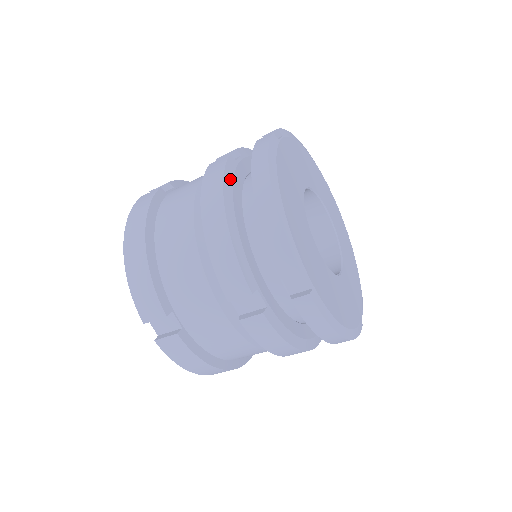
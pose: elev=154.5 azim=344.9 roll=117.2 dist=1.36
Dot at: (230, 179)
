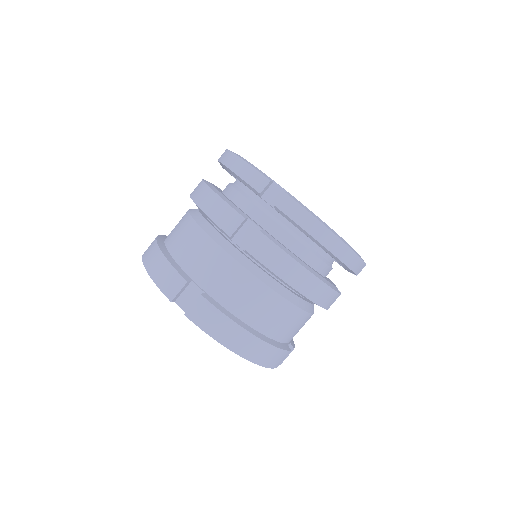
Dot at: occluded
